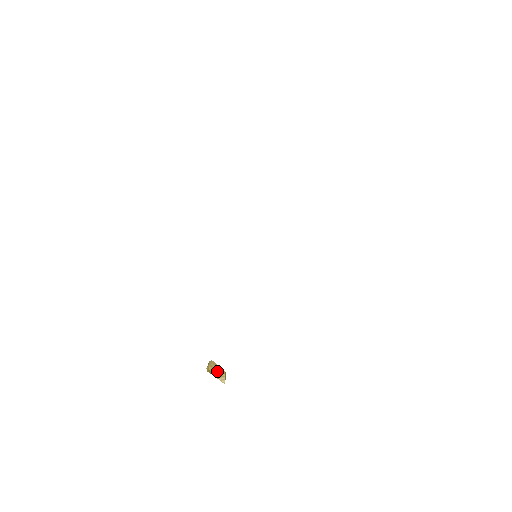
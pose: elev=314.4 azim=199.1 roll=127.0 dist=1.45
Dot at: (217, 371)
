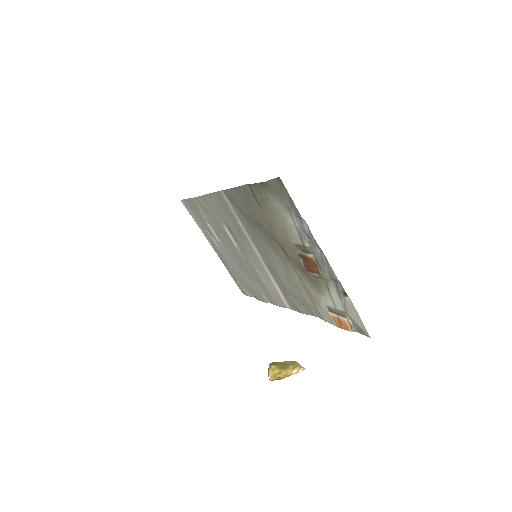
Dot at: (287, 365)
